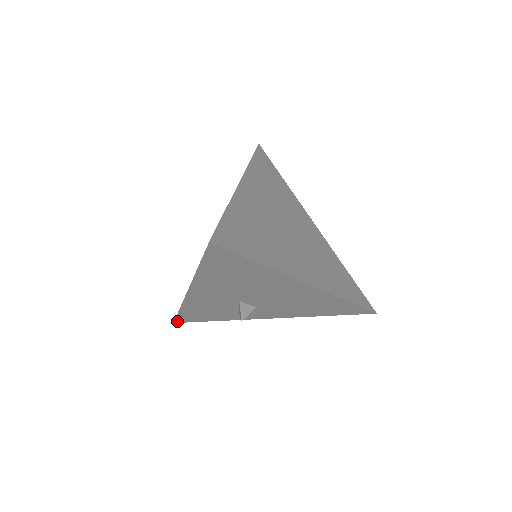
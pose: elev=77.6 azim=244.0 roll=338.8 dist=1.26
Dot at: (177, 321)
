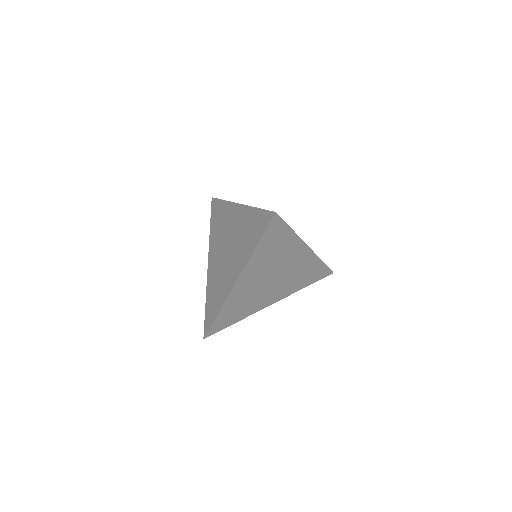
Dot at: occluded
